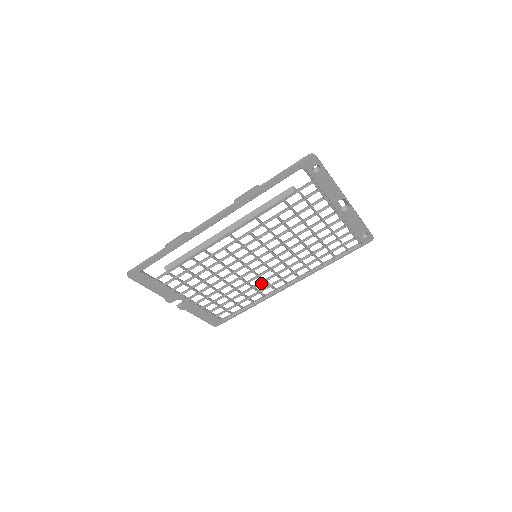
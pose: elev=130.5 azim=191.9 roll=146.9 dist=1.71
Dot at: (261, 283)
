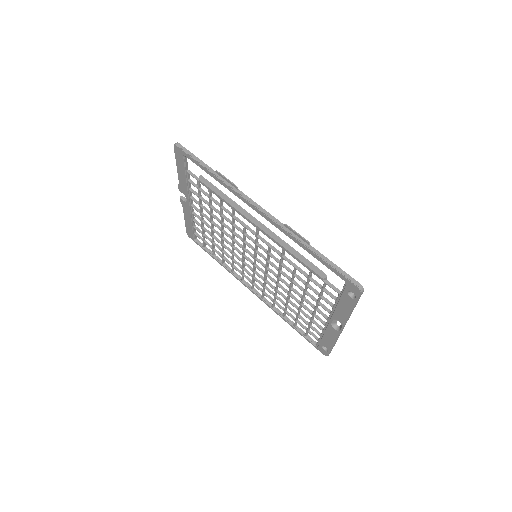
Dot at: (240, 266)
